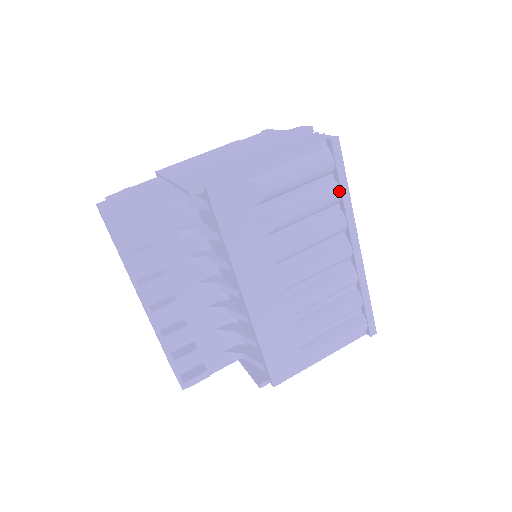
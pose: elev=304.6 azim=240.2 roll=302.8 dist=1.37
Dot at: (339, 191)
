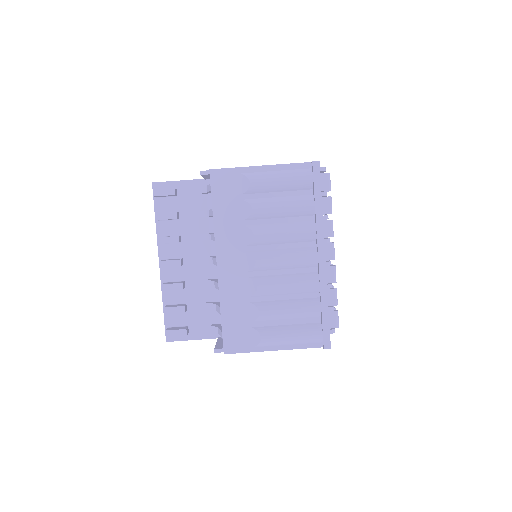
Dot at: (314, 204)
